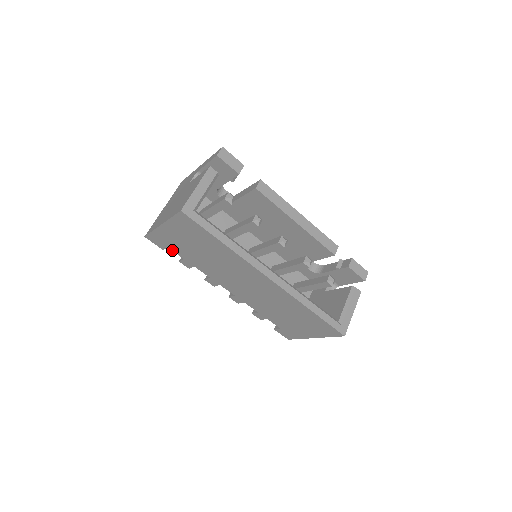
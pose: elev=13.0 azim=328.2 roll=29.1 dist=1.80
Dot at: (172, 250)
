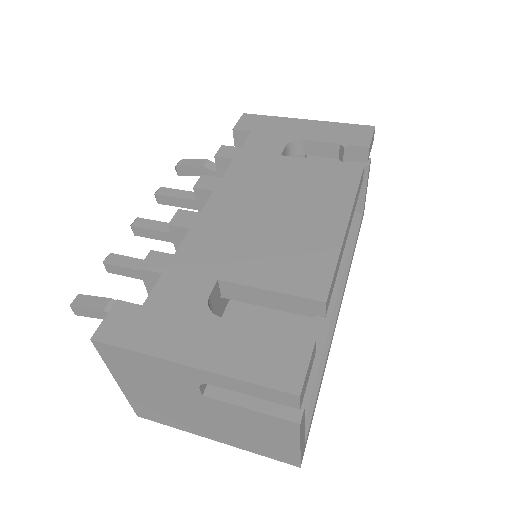
Dot at: occluded
